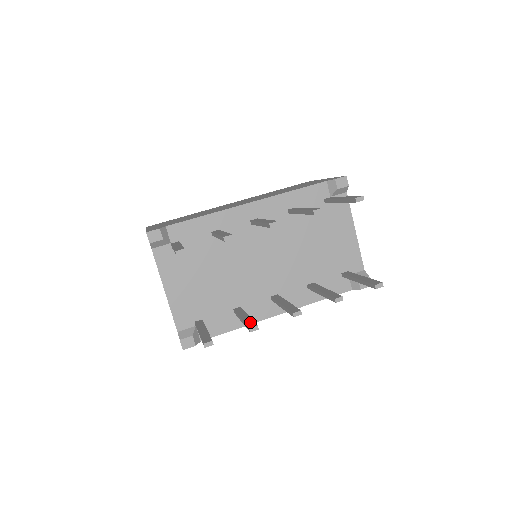
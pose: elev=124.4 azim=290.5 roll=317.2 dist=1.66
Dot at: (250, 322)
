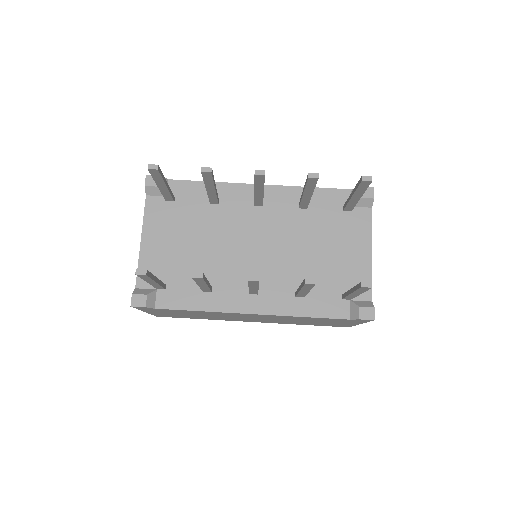
Dot at: occluded
